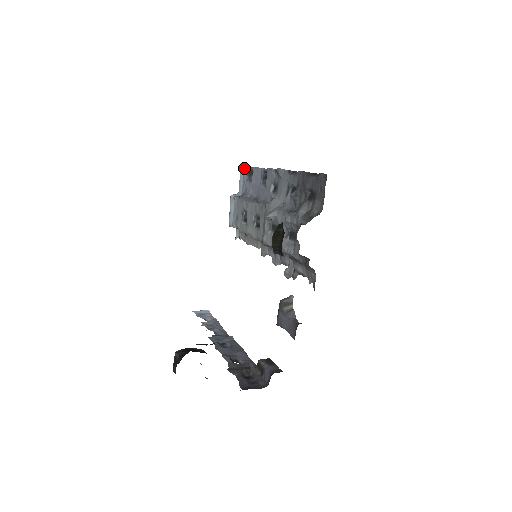
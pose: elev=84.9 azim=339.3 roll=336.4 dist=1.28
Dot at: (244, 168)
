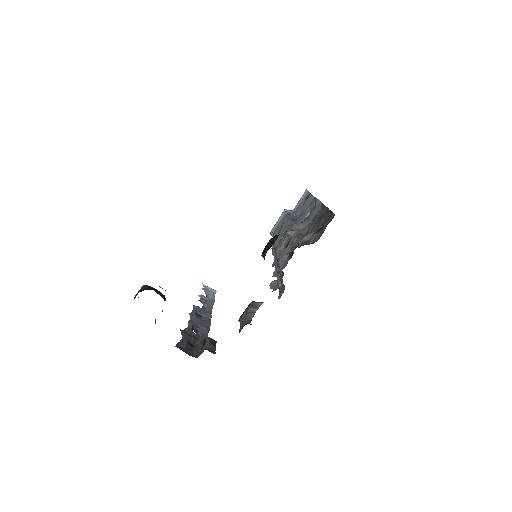
Dot at: (307, 192)
